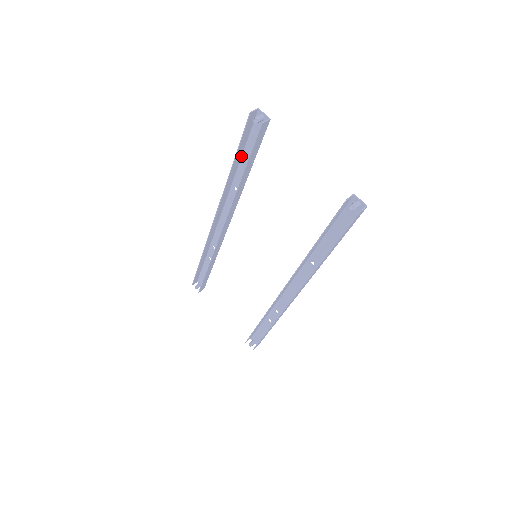
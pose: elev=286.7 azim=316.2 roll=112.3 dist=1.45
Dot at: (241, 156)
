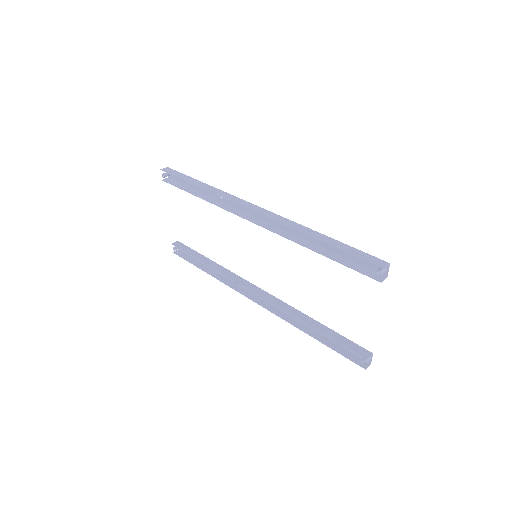
Dot at: (334, 240)
